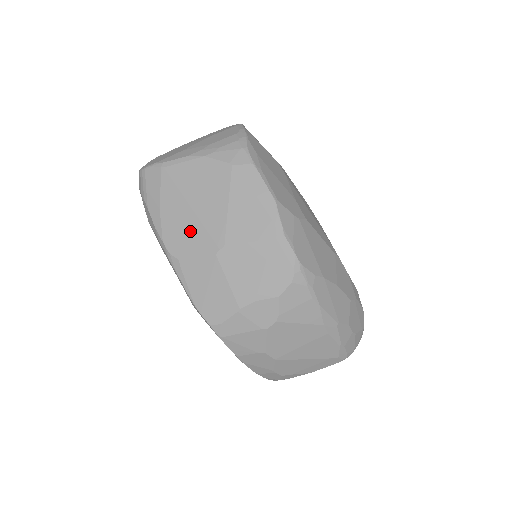
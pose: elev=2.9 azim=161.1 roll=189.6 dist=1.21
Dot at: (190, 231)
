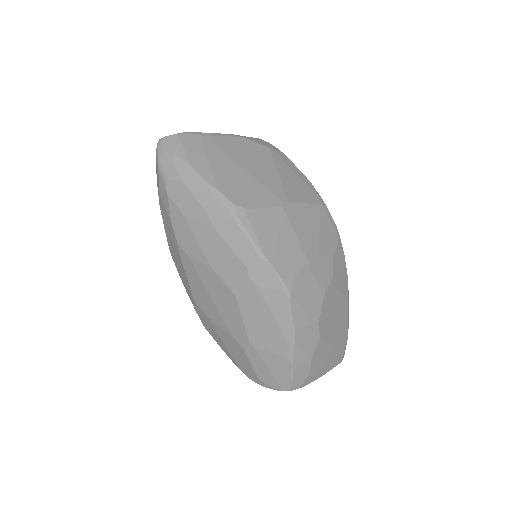
Dot at: (249, 187)
